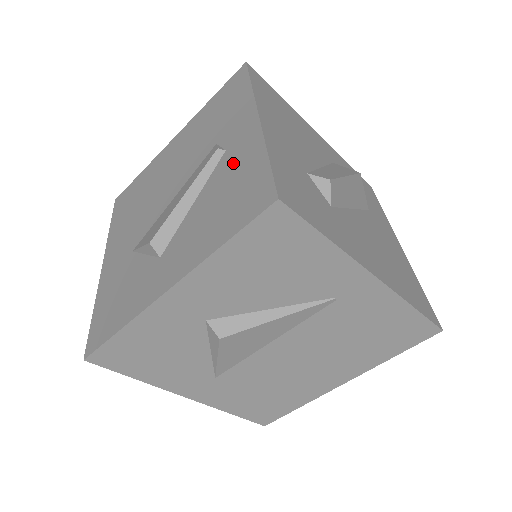
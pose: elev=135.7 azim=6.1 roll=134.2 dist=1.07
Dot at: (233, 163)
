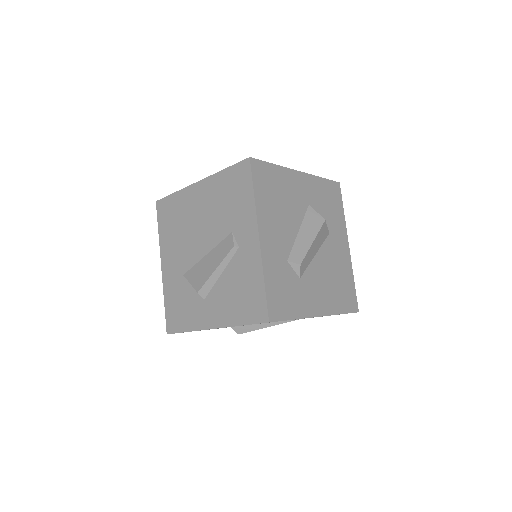
Dot at: (244, 266)
